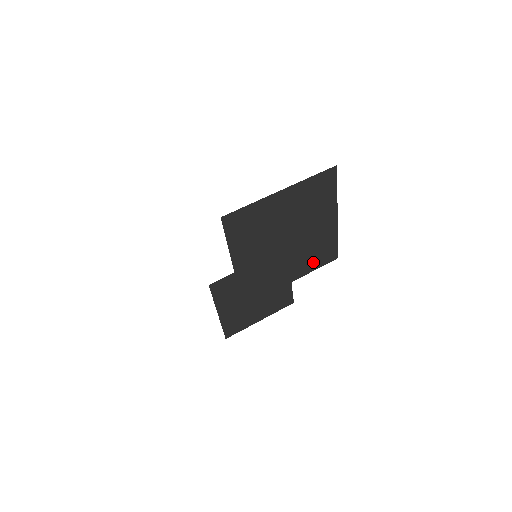
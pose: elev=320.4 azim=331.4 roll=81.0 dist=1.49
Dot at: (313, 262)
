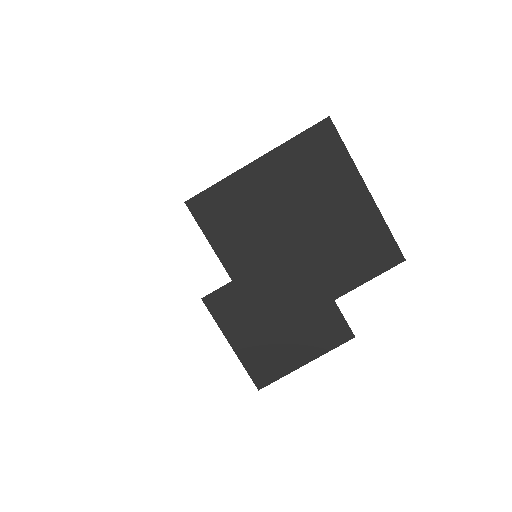
Dot at: (360, 267)
